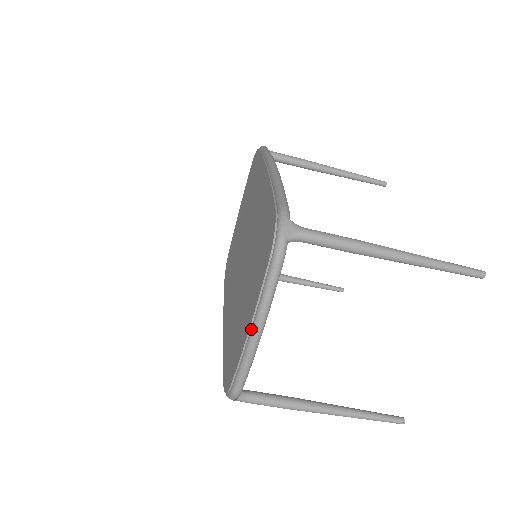
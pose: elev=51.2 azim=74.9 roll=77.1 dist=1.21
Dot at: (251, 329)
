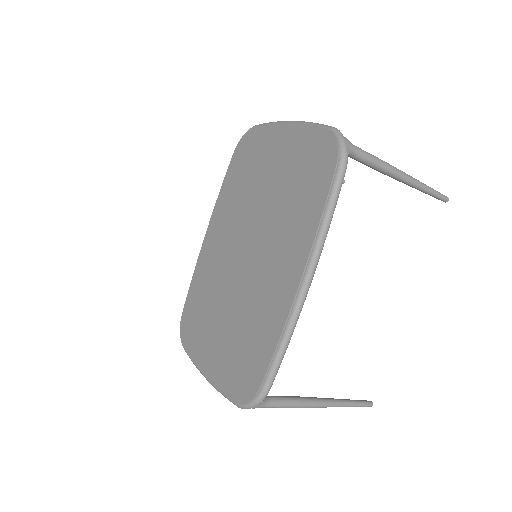
Dot at: (206, 378)
